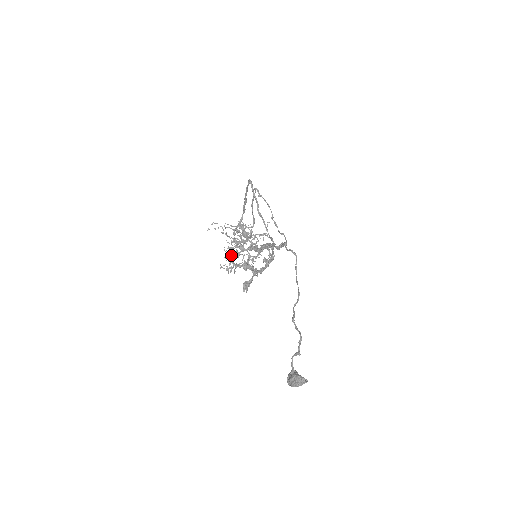
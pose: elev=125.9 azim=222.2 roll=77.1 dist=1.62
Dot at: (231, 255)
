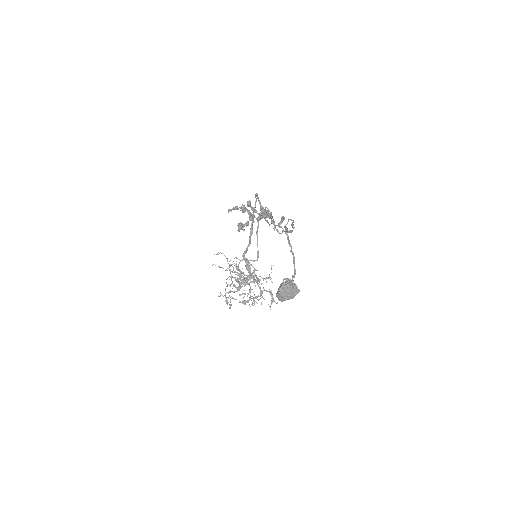
Dot at: (232, 291)
